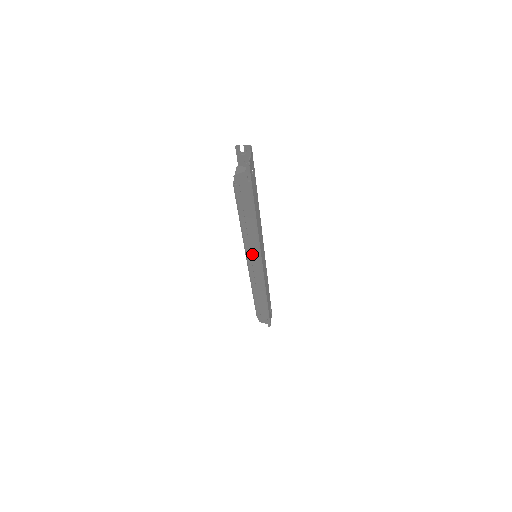
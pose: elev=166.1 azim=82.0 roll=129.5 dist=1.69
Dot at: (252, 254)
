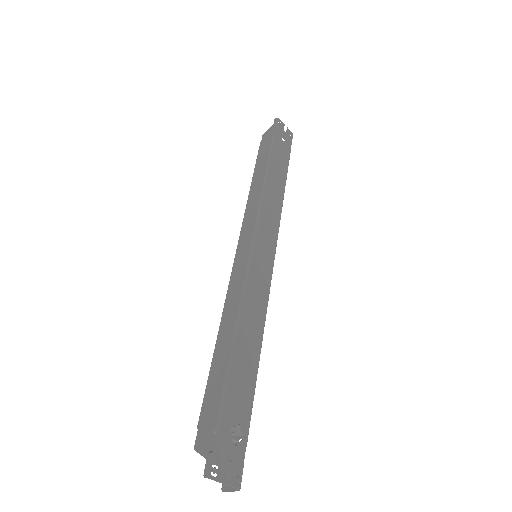
Dot at: (247, 227)
